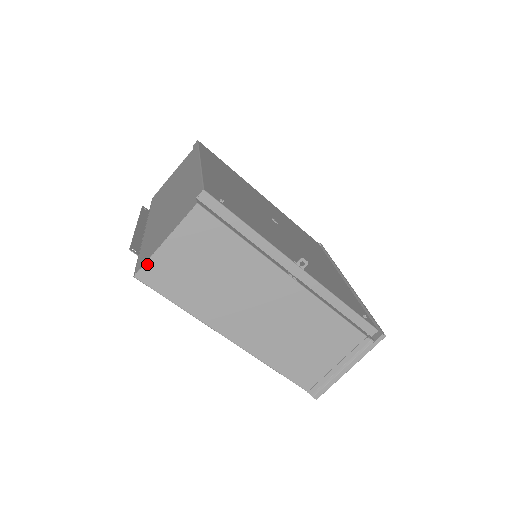
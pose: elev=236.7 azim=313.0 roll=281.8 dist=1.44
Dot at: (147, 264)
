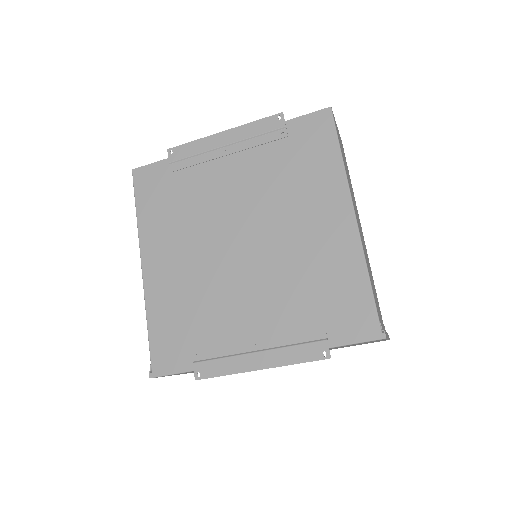
Dot at: occluded
